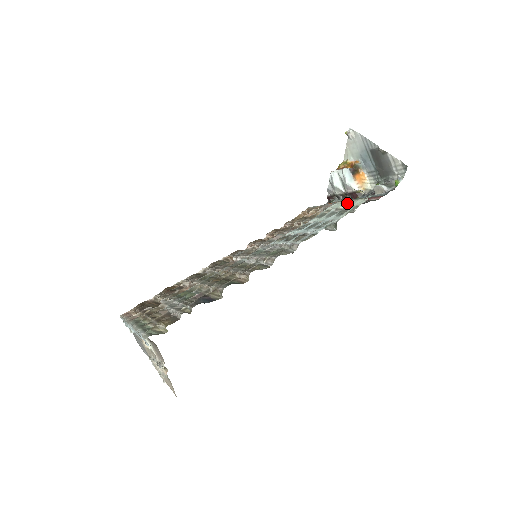
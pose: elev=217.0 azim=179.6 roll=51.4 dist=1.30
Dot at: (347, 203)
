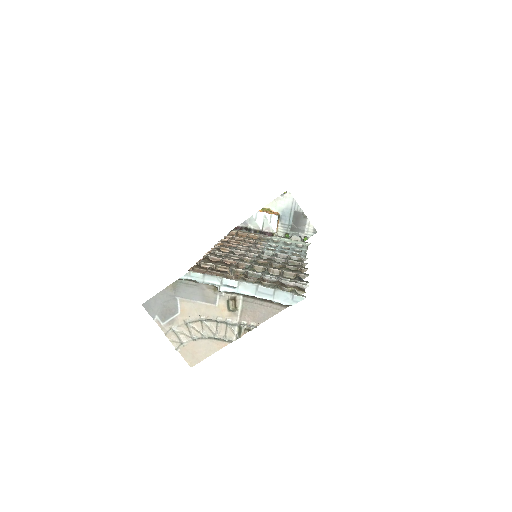
Dot at: (290, 240)
